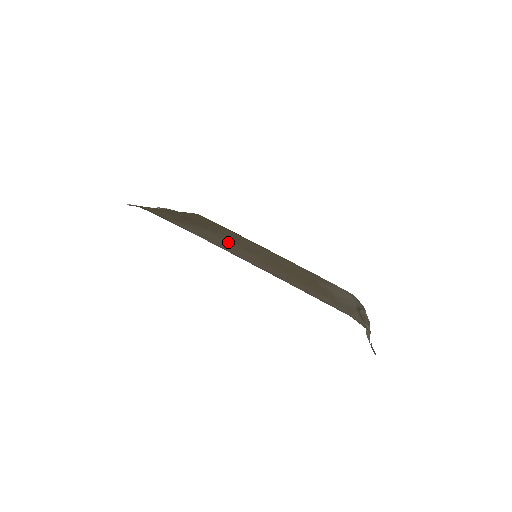
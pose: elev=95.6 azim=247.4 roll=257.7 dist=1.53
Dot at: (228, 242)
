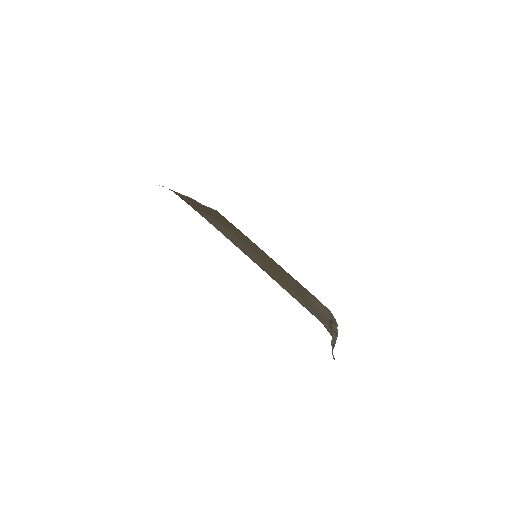
Dot at: (236, 238)
